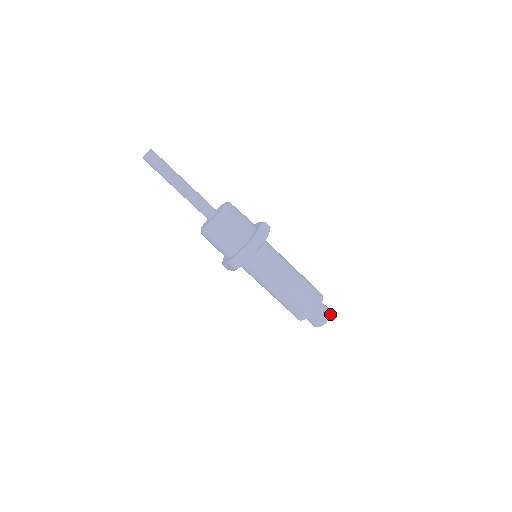
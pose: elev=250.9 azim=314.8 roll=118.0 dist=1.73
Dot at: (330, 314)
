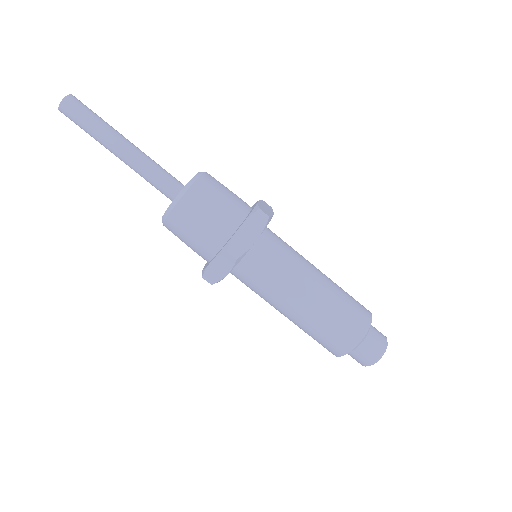
Dot at: (383, 351)
